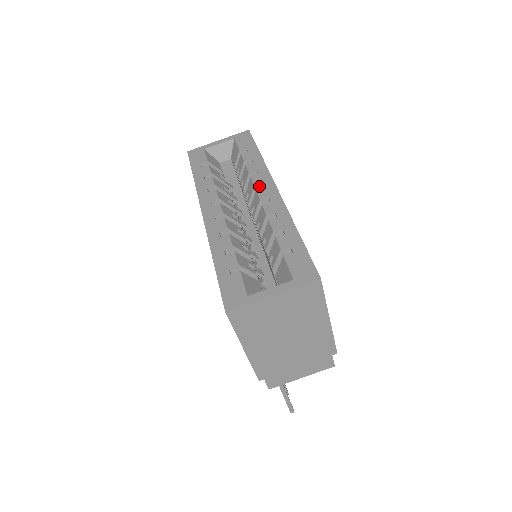
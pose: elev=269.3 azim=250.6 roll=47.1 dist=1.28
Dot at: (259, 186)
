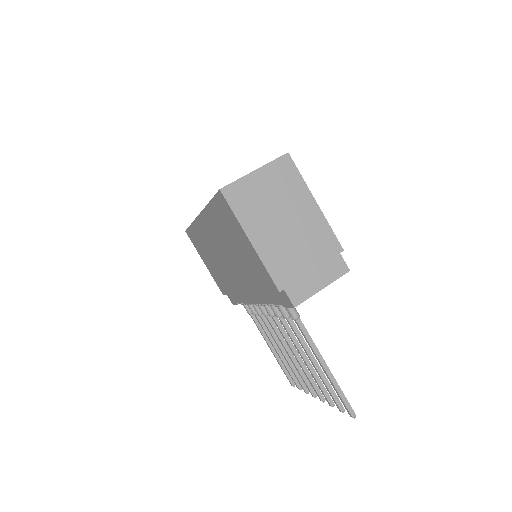
Dot at: occluded
